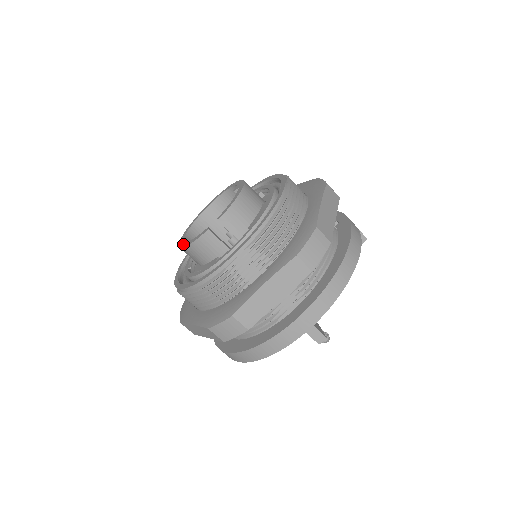
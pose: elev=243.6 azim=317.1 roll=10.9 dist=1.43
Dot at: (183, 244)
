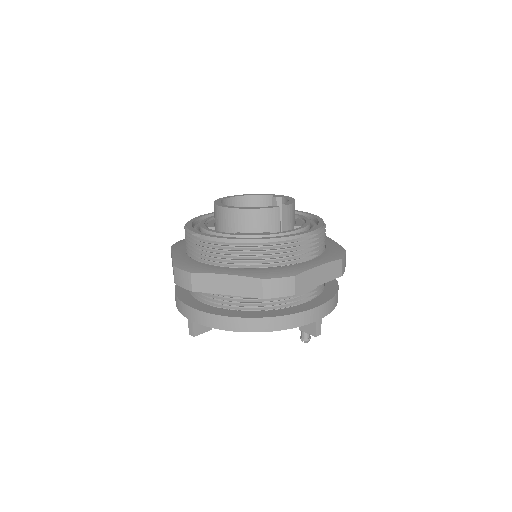
Dot at: (237, 207)
